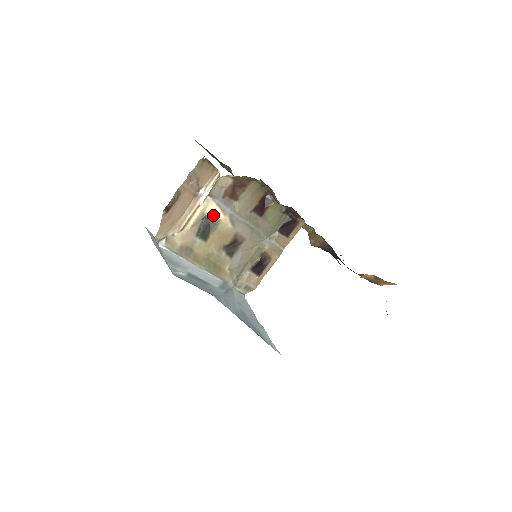
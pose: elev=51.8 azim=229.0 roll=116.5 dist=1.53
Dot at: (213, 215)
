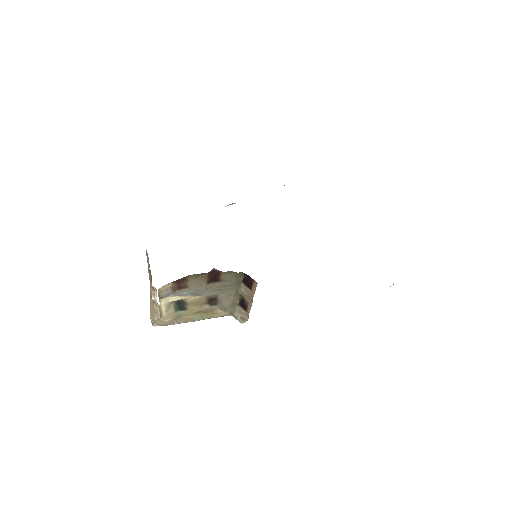
Dot at: occluded
